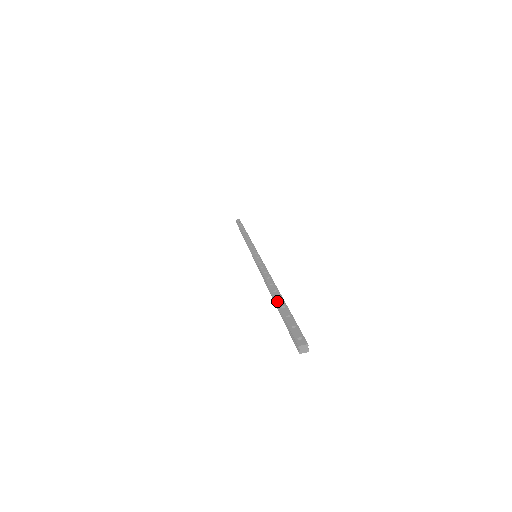
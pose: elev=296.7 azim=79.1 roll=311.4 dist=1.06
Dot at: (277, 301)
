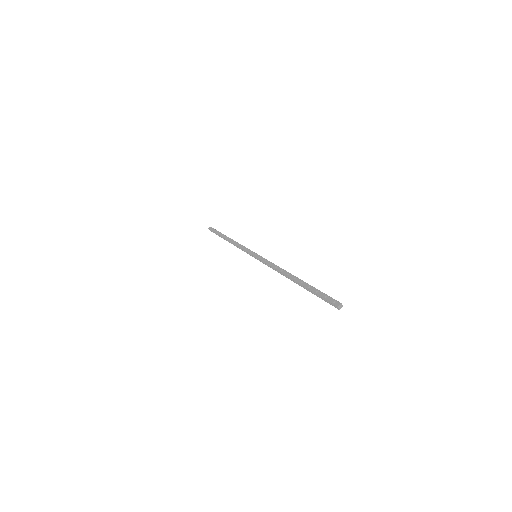
Dot at: (302, 285)
